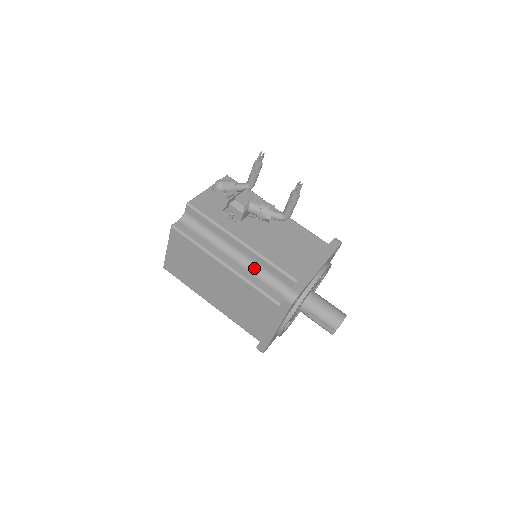
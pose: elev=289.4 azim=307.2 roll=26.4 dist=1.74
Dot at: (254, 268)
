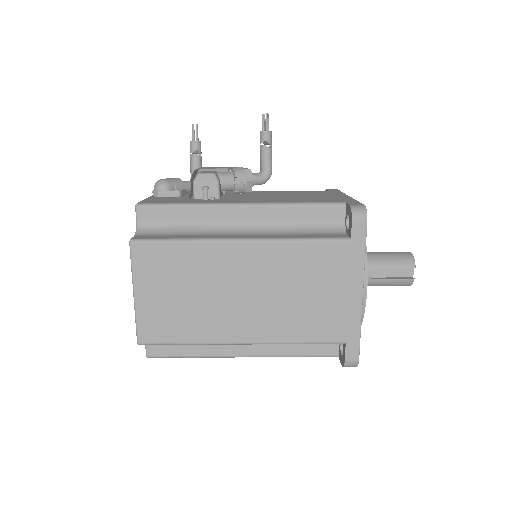
Dot at: (279, 229)
